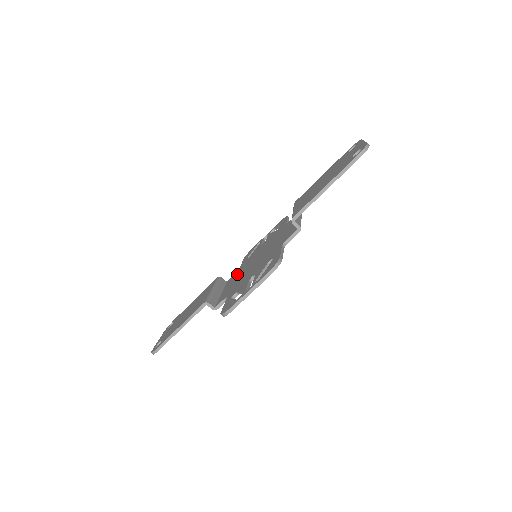
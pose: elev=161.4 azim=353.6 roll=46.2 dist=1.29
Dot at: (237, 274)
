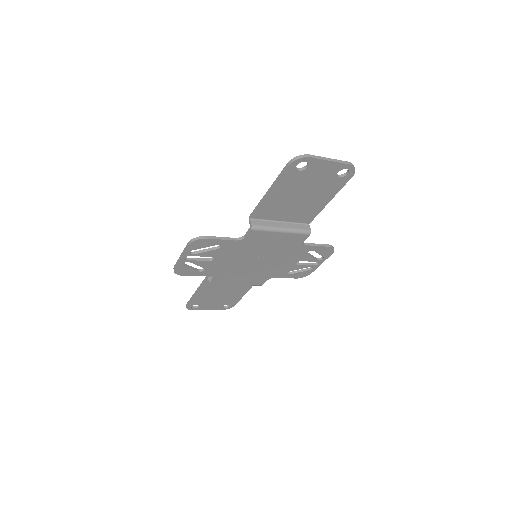
Dot at: occluded
